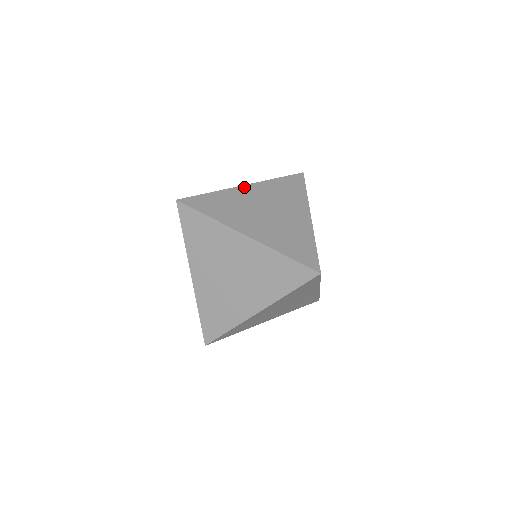
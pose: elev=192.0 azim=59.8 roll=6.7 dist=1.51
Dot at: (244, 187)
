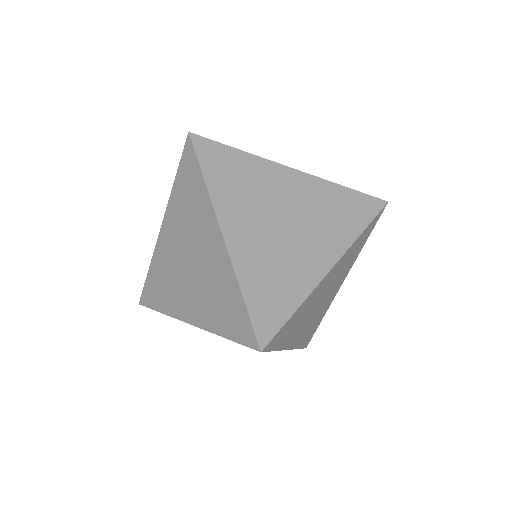
Dot at: (289, 171)
